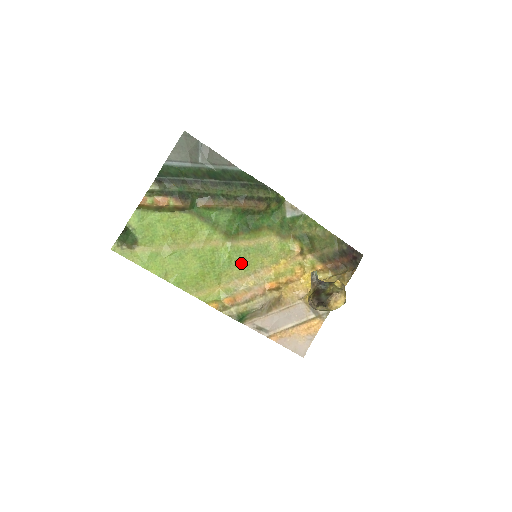
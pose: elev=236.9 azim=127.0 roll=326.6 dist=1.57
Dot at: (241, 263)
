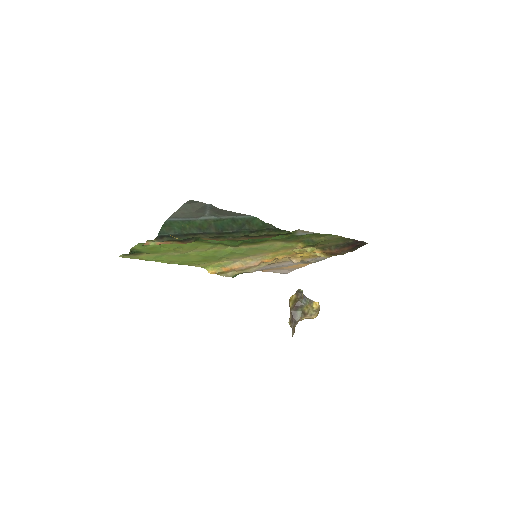
Dot at: (242, 254)
